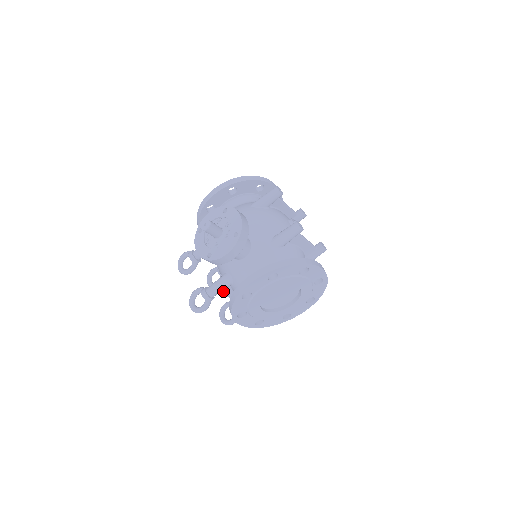
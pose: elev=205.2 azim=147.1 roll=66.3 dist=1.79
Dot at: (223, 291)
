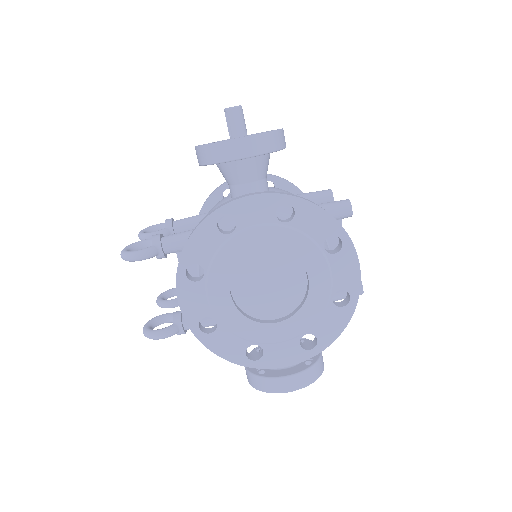
Dot at: occluded
